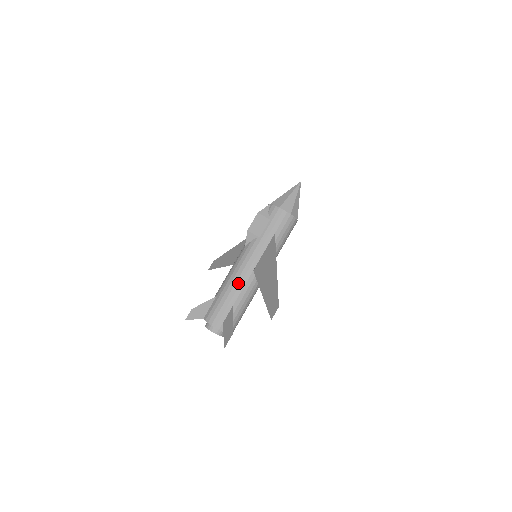
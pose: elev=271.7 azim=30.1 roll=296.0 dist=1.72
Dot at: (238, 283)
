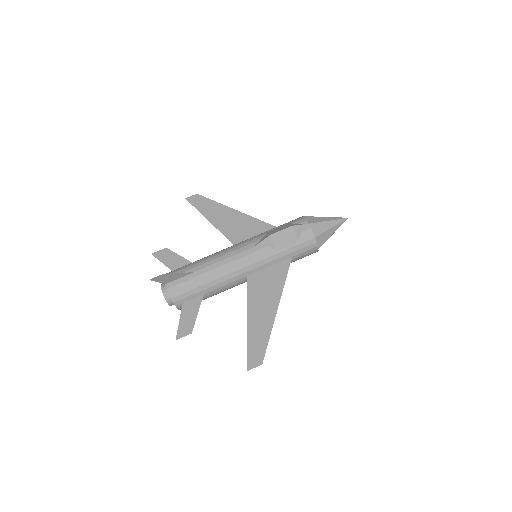
Dot at: (225, 278)
